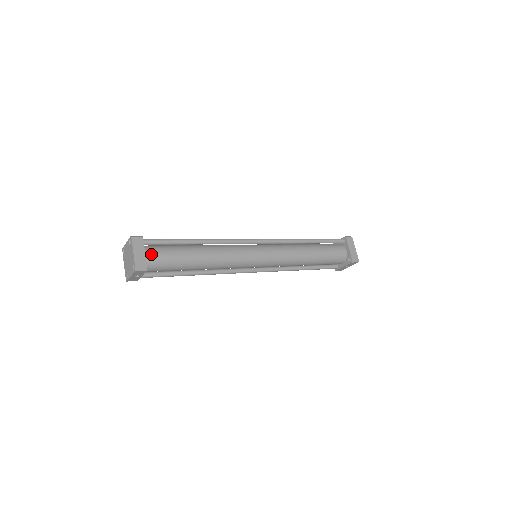
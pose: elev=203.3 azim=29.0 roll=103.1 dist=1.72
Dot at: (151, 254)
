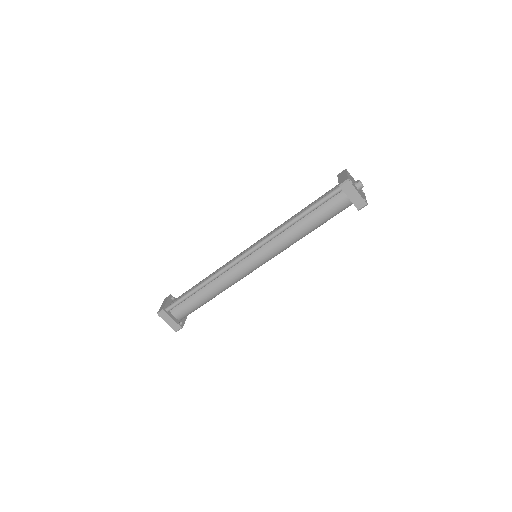
Dot at: (178, 314)
